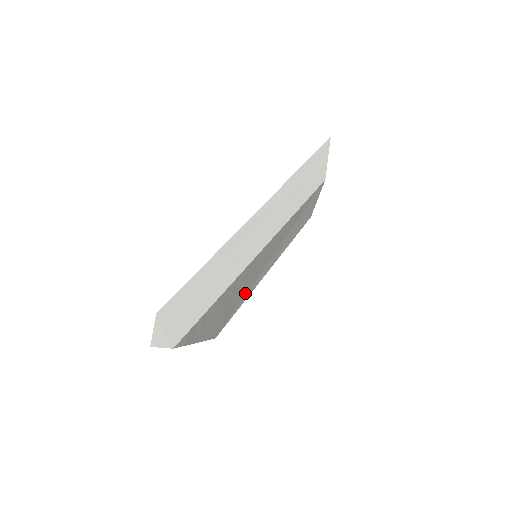
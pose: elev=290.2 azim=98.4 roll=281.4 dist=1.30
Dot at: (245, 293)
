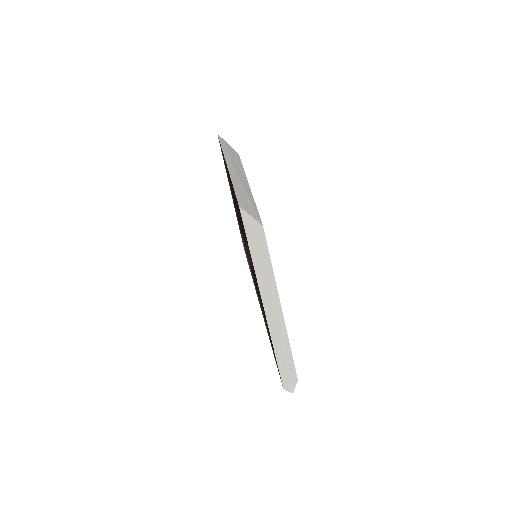
Dot at: occluded
